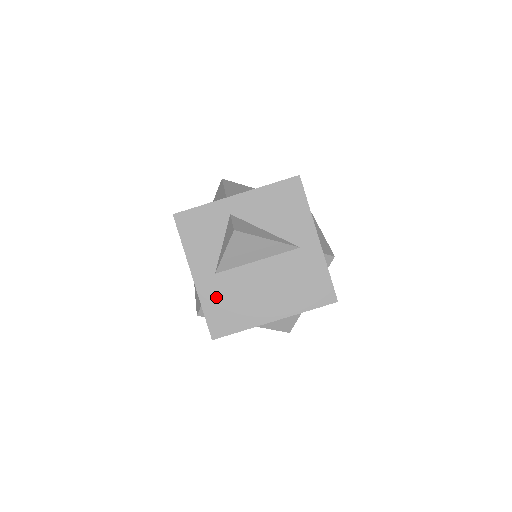
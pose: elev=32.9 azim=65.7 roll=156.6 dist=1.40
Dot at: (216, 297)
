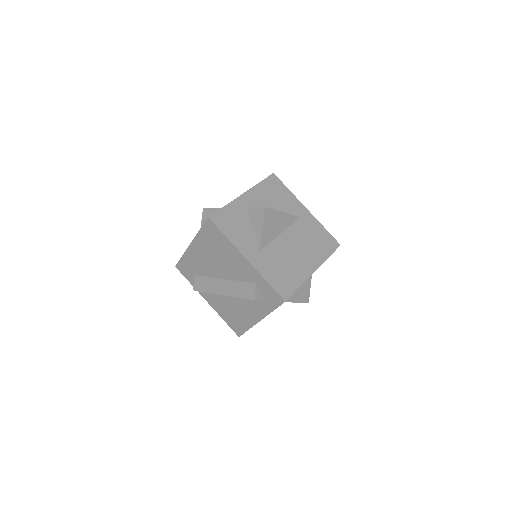
Dot at: (270, 268)
